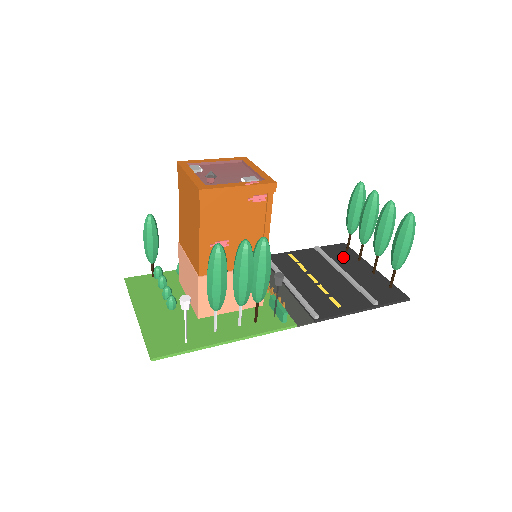
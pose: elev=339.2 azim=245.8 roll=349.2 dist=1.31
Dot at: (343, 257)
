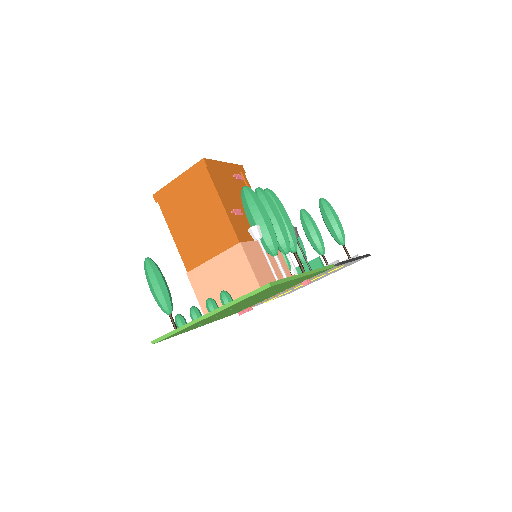
Dot at: occluded
